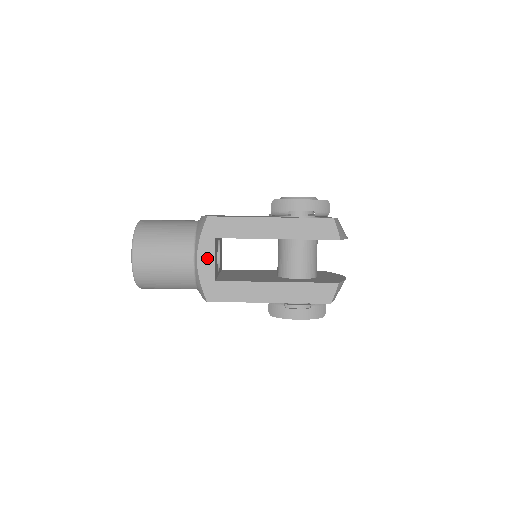
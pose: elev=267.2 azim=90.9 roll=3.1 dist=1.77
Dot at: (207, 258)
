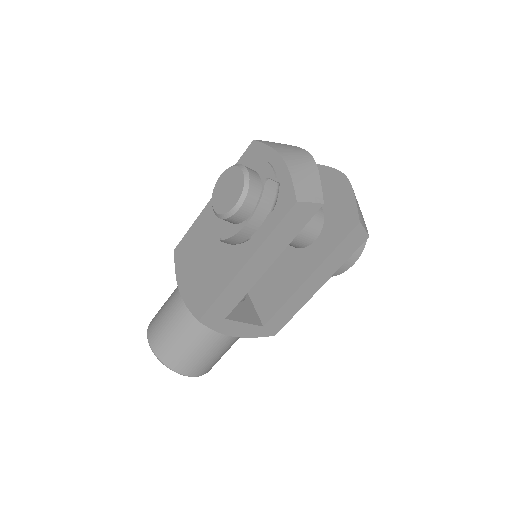
Dot at: (238, 329)
